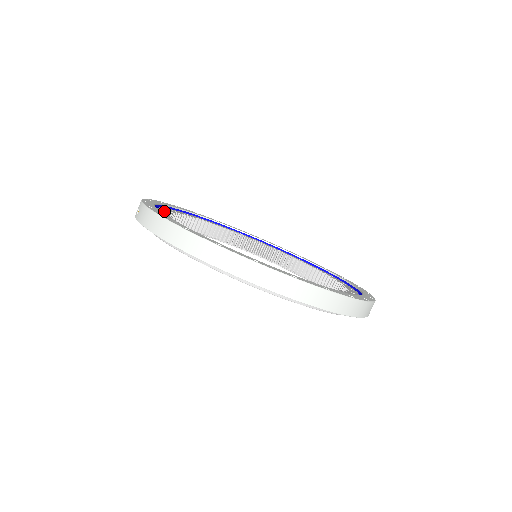
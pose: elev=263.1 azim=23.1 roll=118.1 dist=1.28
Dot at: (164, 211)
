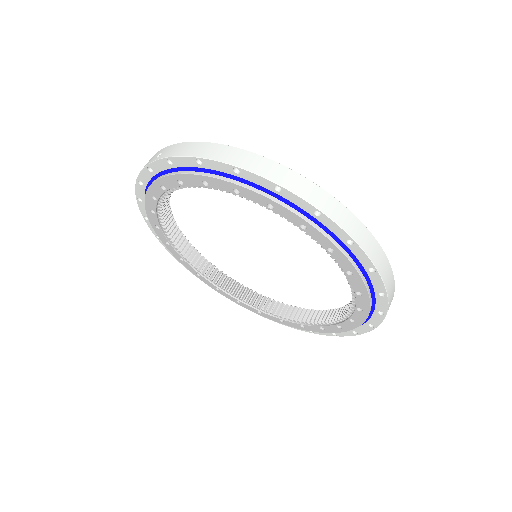
Dot at: occluded
